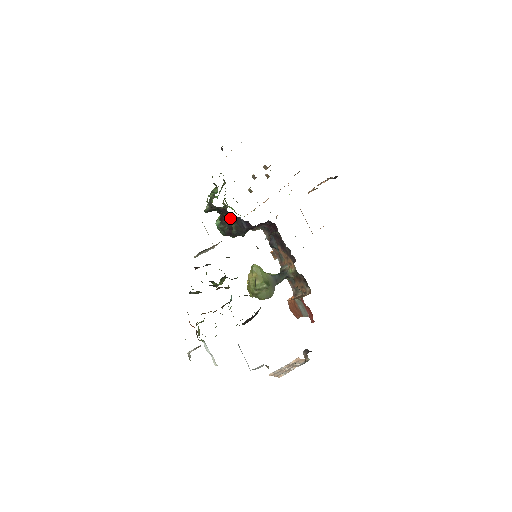
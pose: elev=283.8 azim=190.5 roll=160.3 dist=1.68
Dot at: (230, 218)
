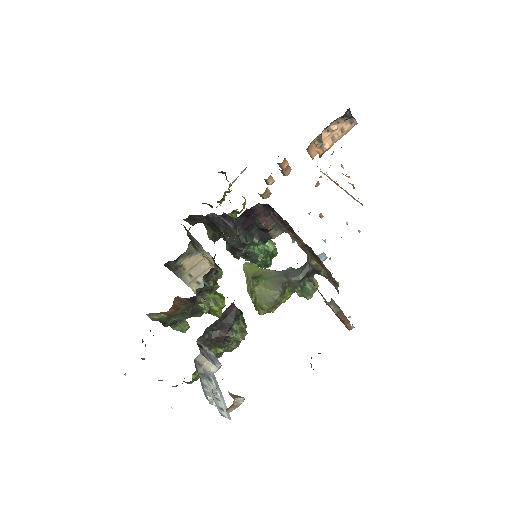
Dot at: (214, 225)
